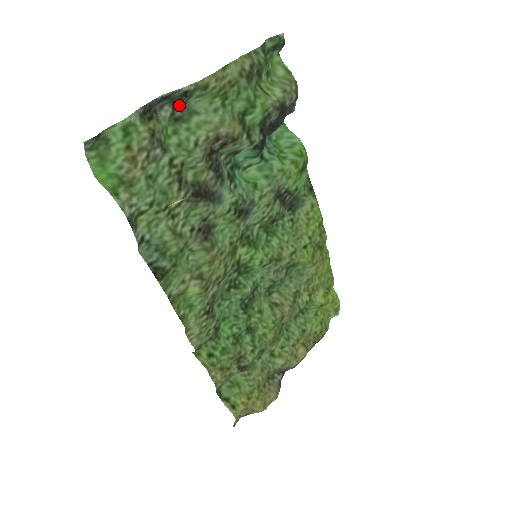
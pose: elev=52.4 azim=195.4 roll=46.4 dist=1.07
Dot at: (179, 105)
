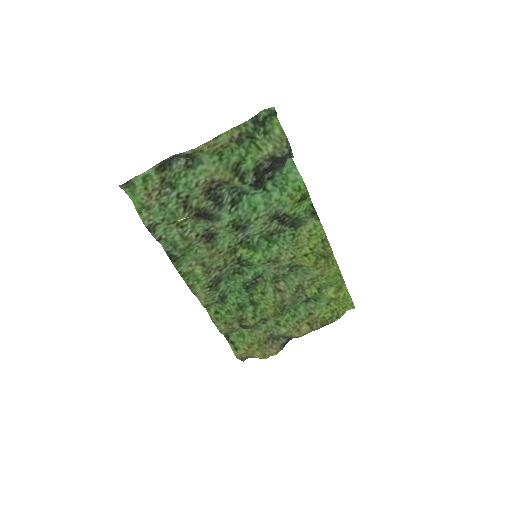
Dot at: (190, 158)
